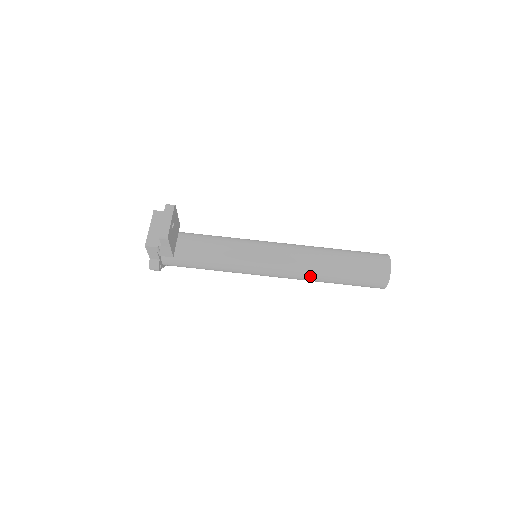
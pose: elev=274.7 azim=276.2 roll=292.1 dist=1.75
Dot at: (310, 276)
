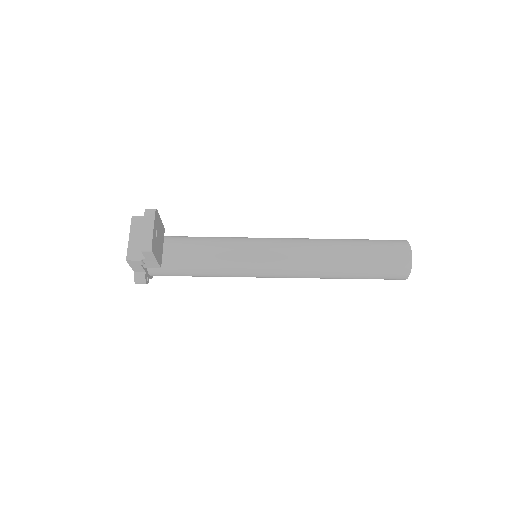
Dot at: (320, 274)
